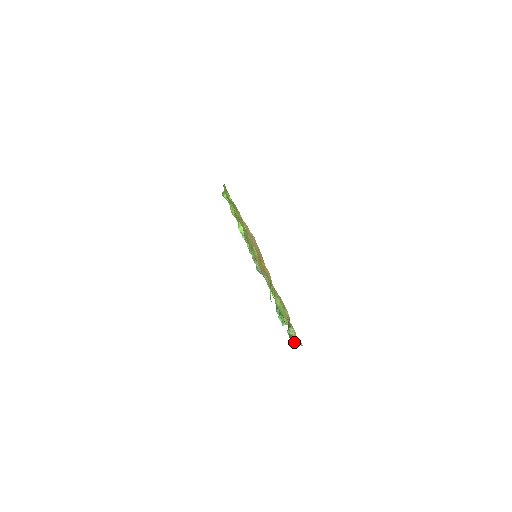
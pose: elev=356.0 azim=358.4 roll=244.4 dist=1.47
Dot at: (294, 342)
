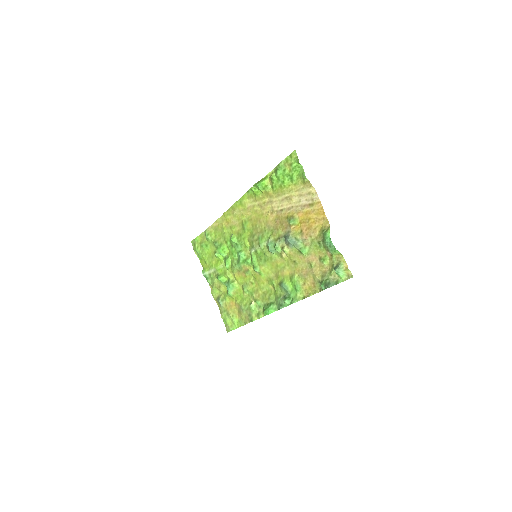
Dot at: (337, 283)
